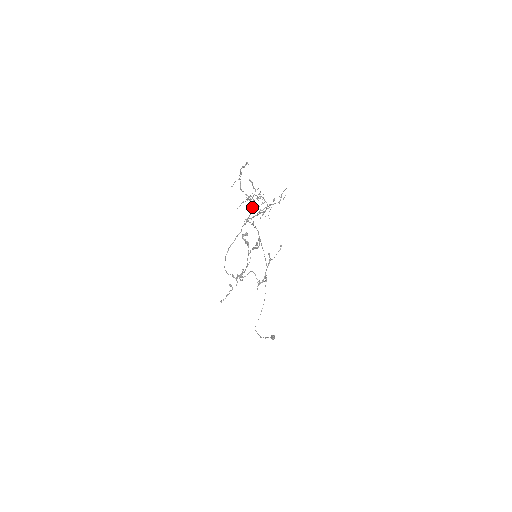
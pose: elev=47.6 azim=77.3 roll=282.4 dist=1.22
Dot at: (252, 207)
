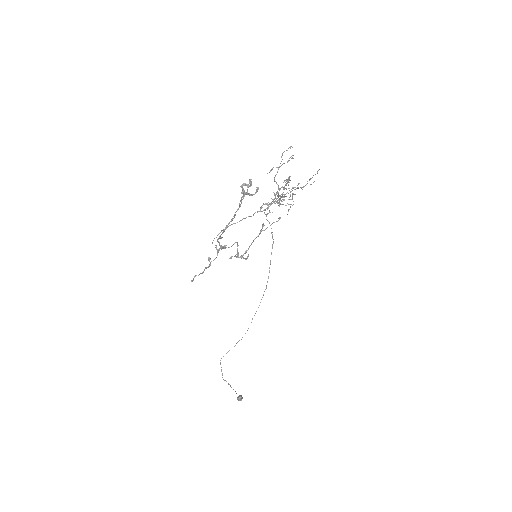
Dot at: occluded
